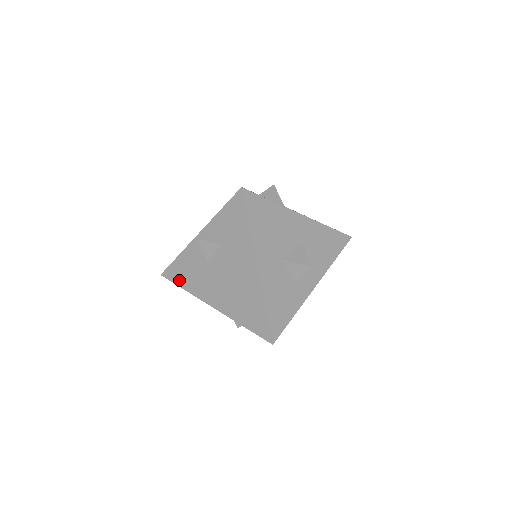
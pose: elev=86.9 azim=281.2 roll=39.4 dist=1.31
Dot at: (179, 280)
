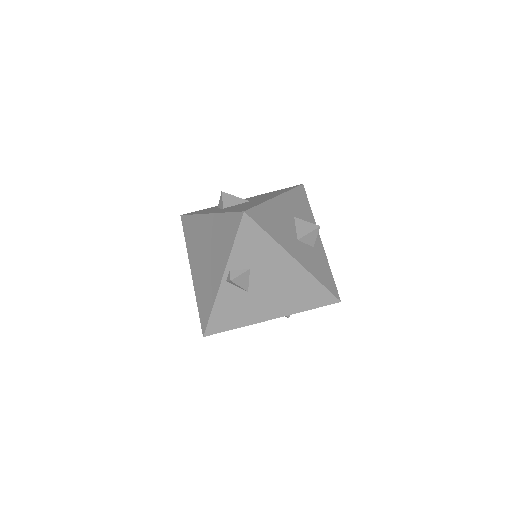
Dot at: (226, 326)
